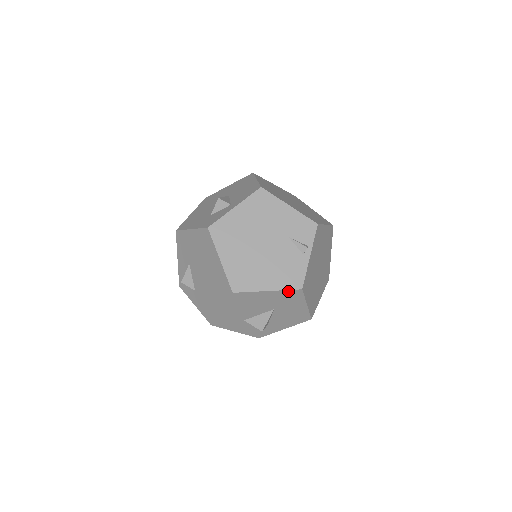
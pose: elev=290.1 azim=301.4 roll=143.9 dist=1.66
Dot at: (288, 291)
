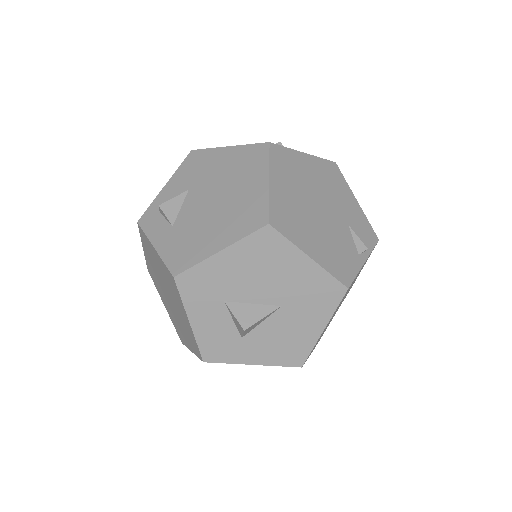
Dot at: (330, 279)
